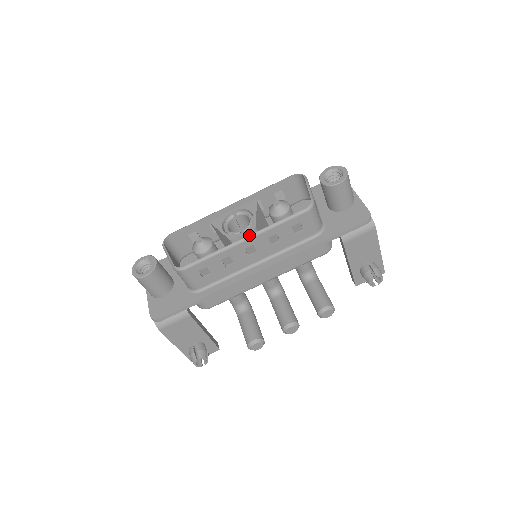
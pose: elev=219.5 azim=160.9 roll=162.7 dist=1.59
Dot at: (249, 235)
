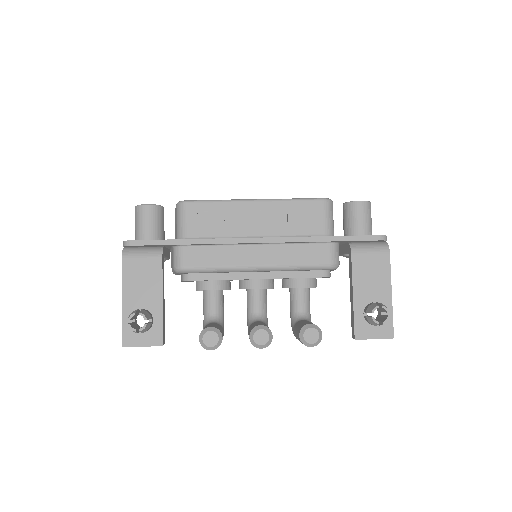
Dot at: (261, 199)
